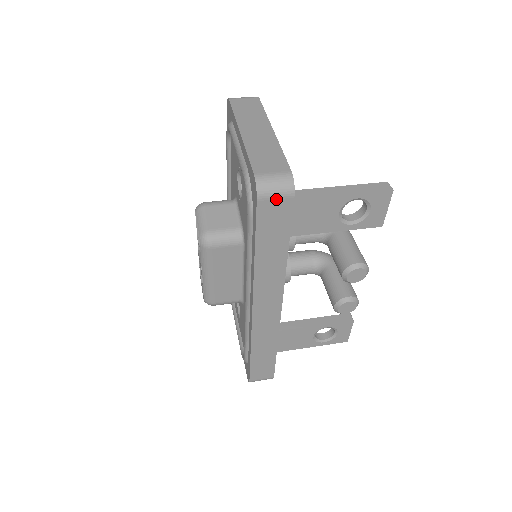
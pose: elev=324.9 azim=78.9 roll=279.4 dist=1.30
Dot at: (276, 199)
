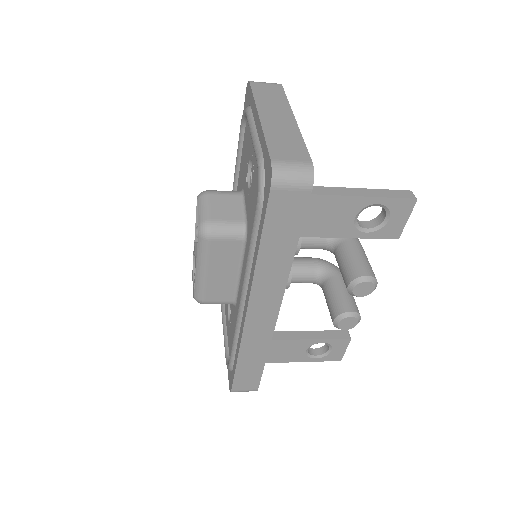
Dot at: (292, 190)
